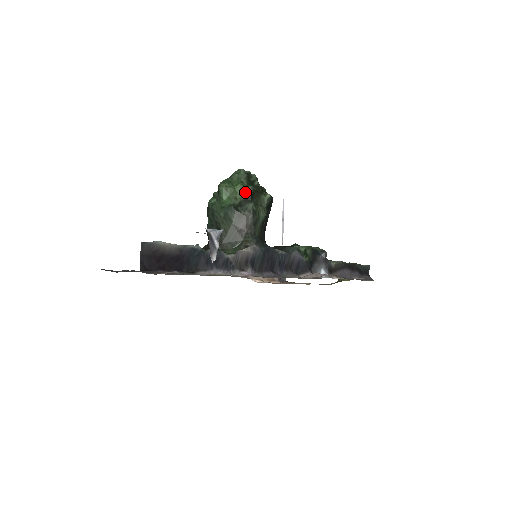
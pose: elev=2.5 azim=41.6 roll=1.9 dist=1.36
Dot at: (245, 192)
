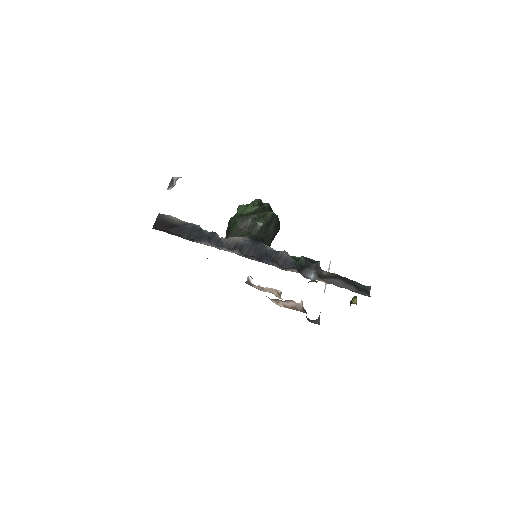
Dot at: (253, 208)
